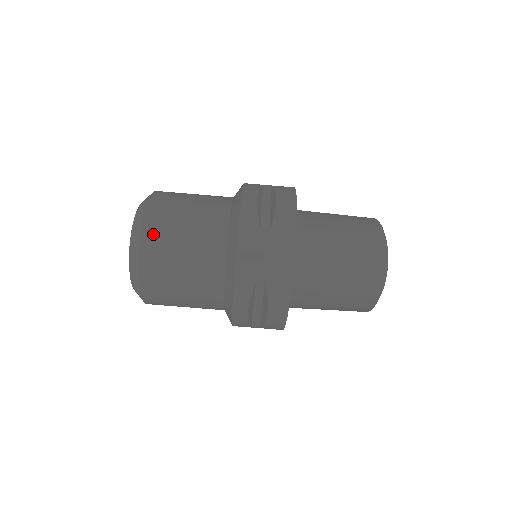
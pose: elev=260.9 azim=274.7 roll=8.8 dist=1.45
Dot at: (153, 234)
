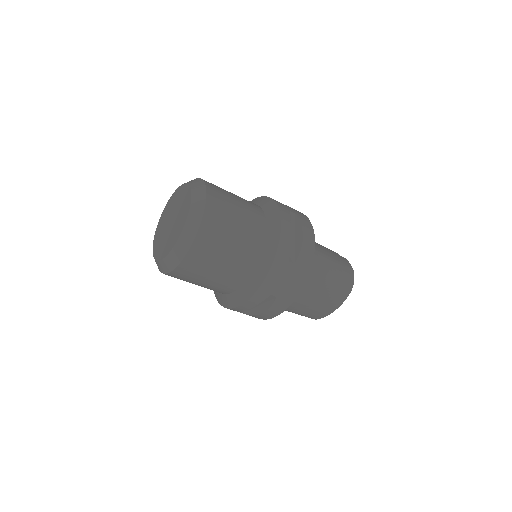
Dot at: occluded
